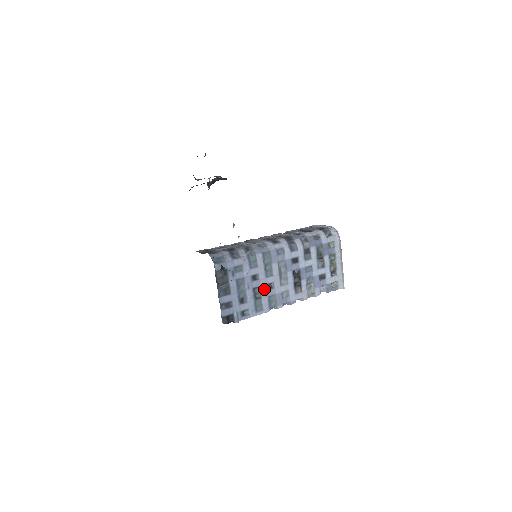
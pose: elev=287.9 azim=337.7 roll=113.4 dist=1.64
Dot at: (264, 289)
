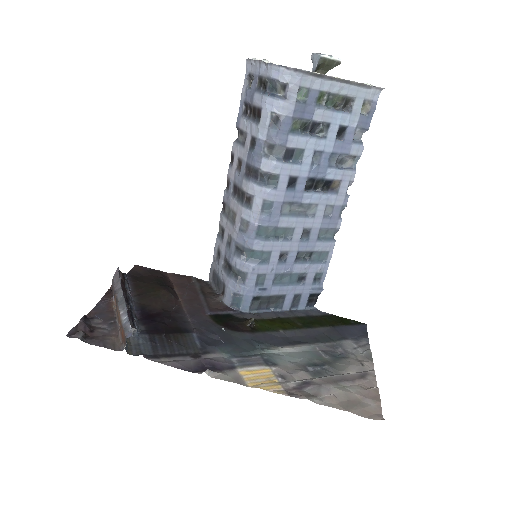
Dot at: (304, 245)
